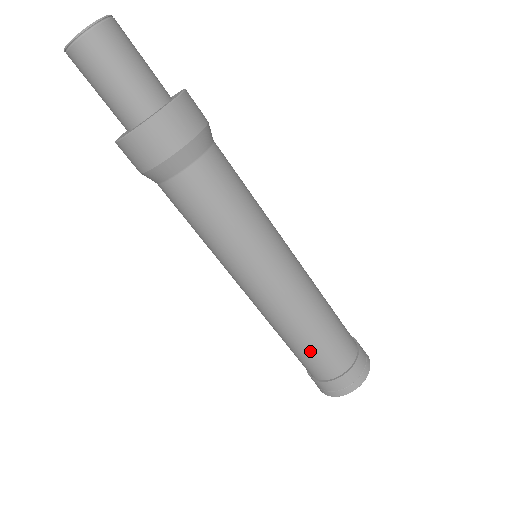
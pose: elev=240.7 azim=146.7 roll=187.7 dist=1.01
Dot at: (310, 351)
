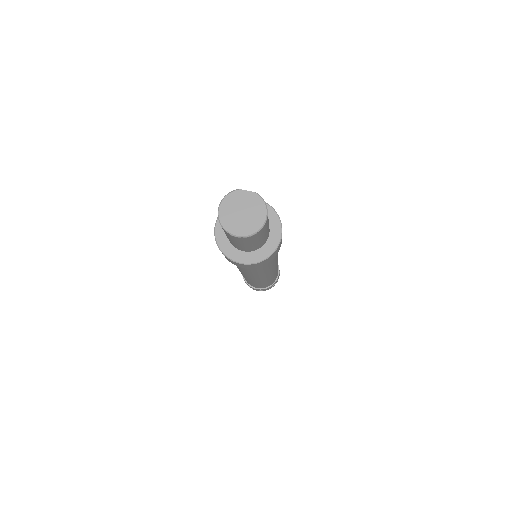
Dot at: occluded
